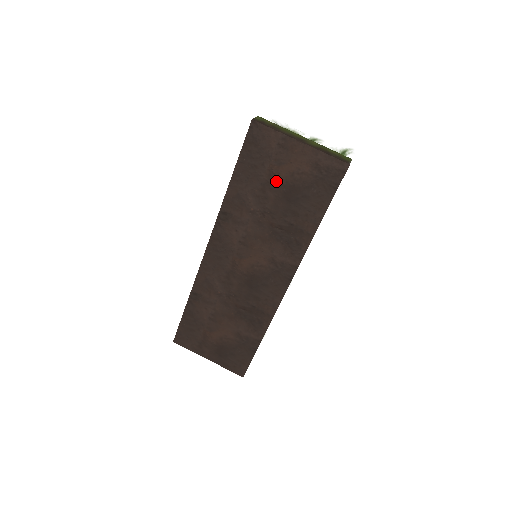
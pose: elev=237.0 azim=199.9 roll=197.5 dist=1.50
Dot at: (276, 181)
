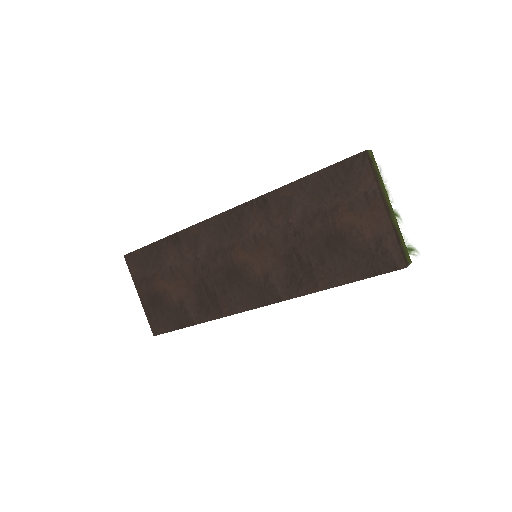
Dot at: (333, 219)
